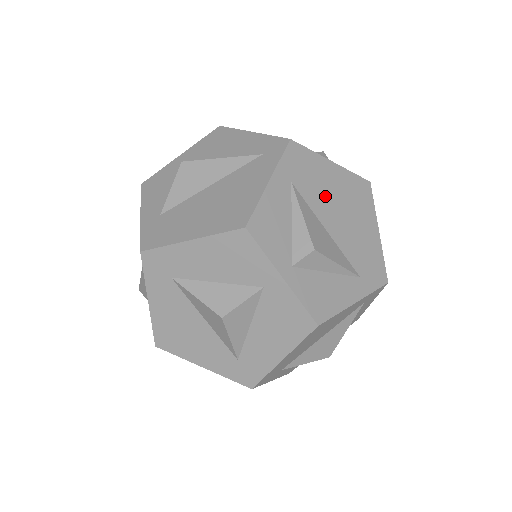
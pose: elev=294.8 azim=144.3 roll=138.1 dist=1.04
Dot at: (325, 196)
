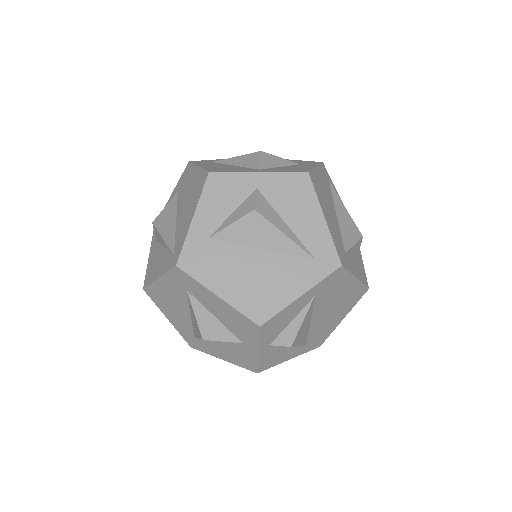
Dot at: (330, 301)
